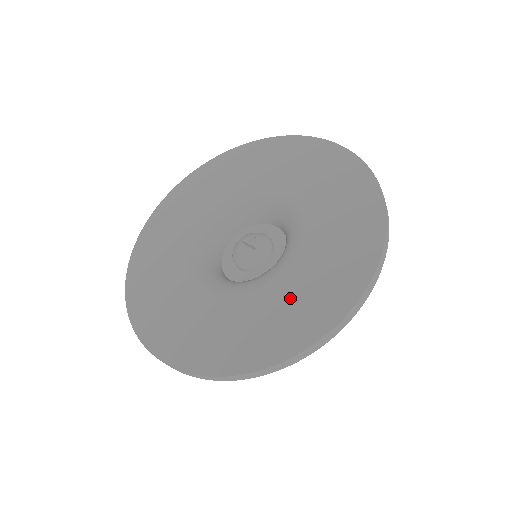
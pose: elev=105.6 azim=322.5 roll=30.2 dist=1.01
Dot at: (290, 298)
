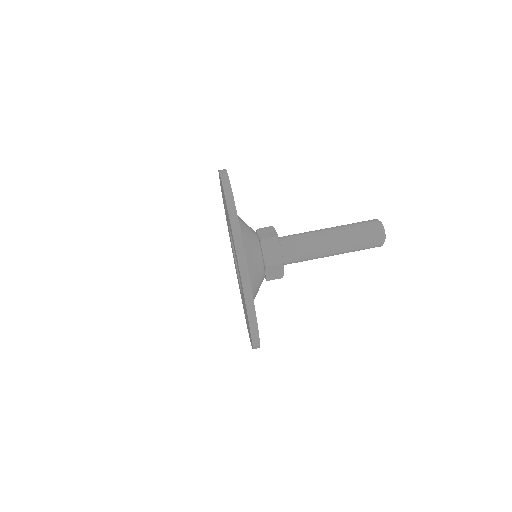
Dot at: (239, 276)
